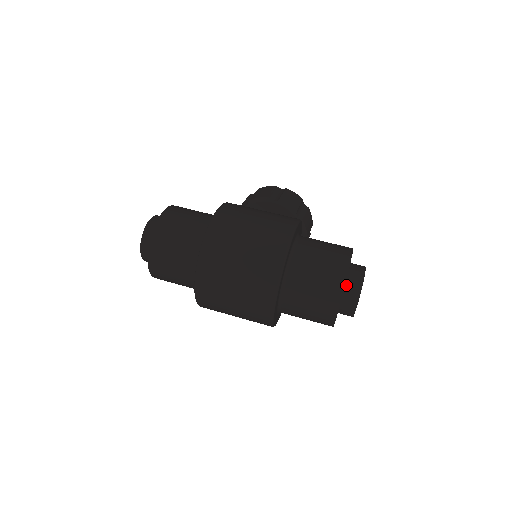
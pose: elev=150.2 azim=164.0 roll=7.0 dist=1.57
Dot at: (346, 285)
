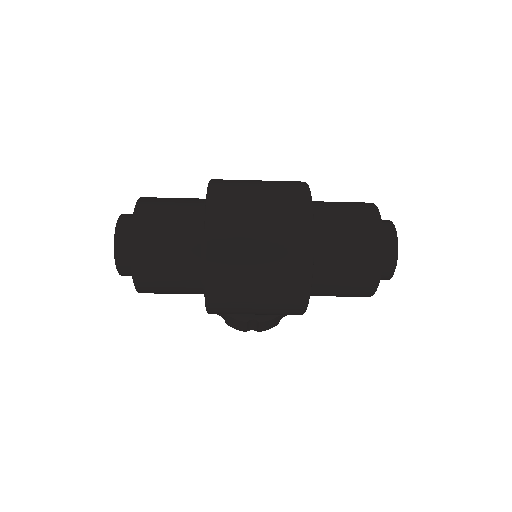
Dot at: occluded
